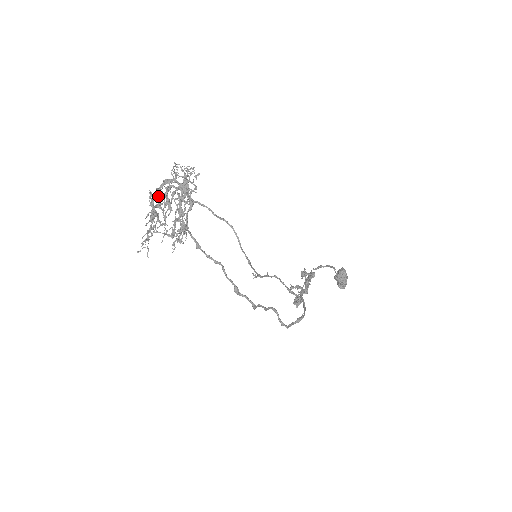
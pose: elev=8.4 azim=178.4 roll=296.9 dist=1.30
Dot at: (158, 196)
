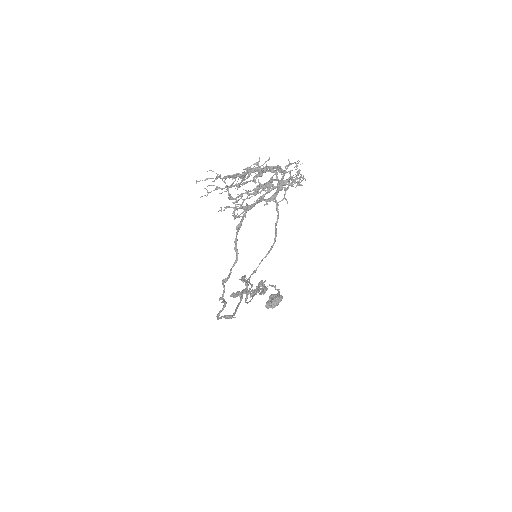
Dot at: (261, 171)
